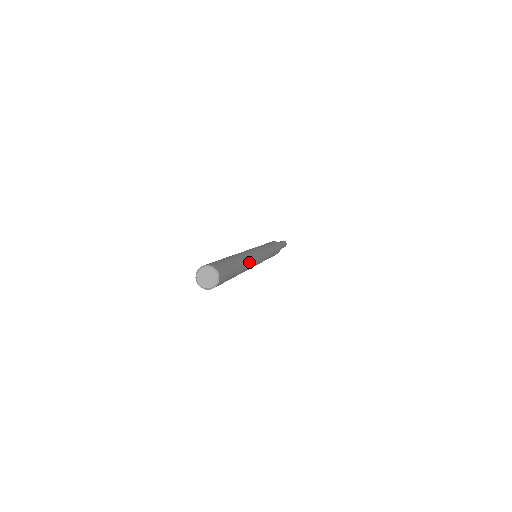
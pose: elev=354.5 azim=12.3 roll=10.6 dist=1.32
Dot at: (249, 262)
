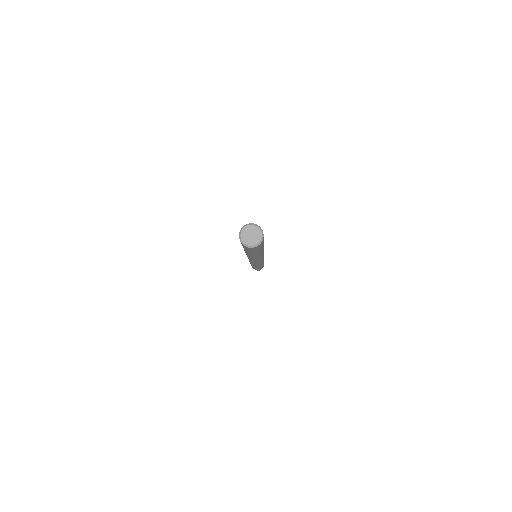
Dot at: occluded
